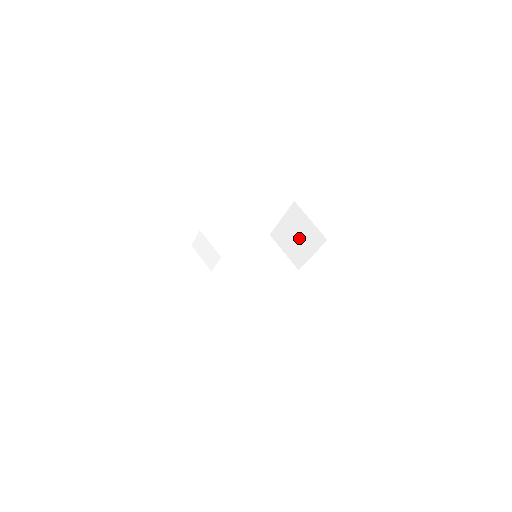
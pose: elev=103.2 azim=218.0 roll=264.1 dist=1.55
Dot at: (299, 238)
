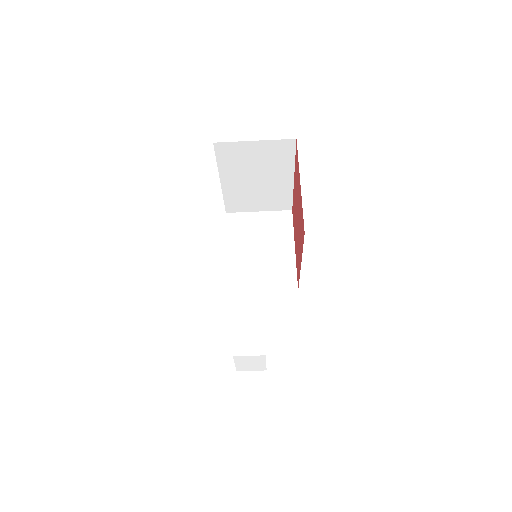
Dot at: occluded
